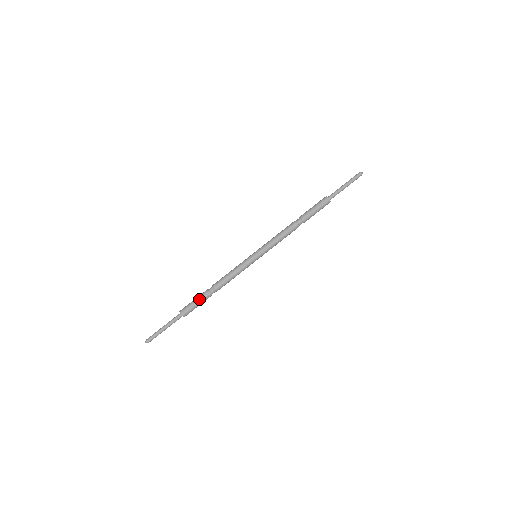
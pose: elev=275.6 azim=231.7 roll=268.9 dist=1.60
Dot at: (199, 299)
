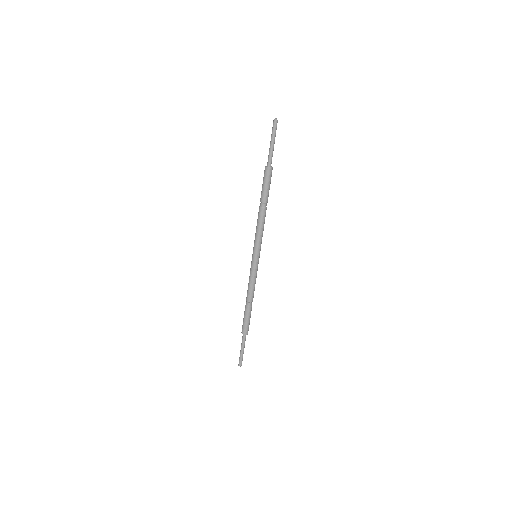
Dot at: (245, 316)
